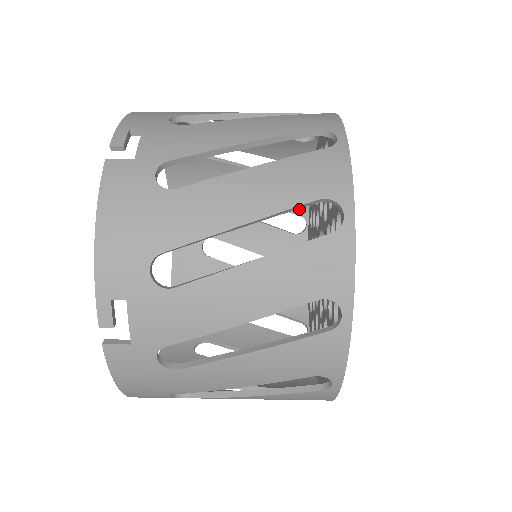
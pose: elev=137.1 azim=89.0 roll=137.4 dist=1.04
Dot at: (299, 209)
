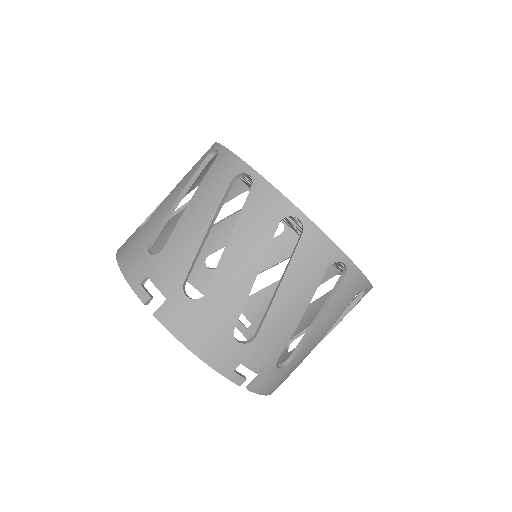
Dot at: occluded
